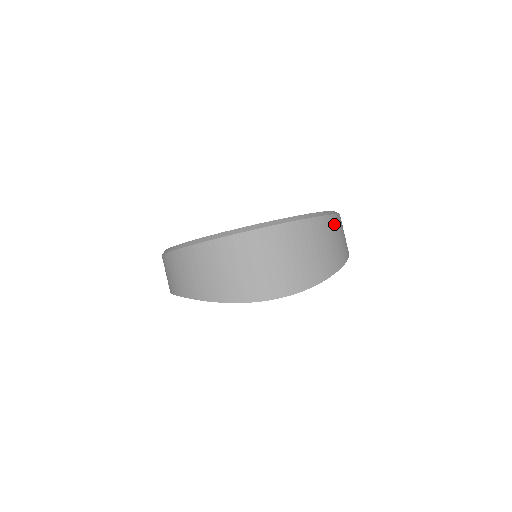
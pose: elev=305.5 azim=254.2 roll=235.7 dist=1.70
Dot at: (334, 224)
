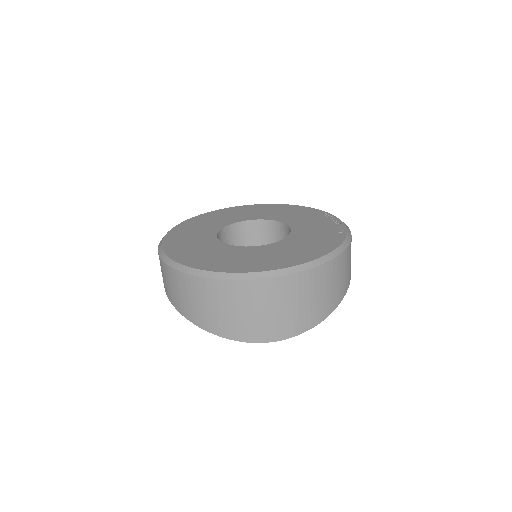
Dot at: (341, 263)
